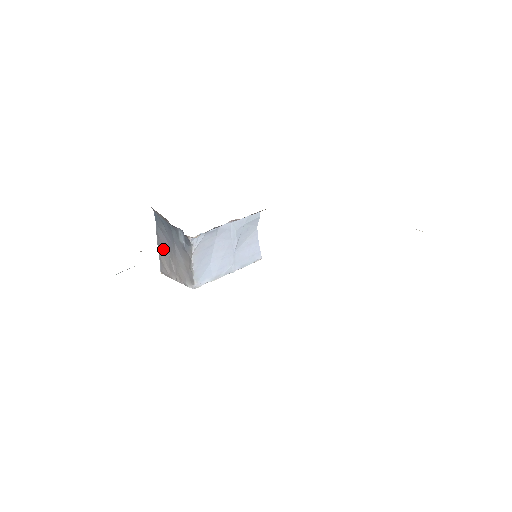
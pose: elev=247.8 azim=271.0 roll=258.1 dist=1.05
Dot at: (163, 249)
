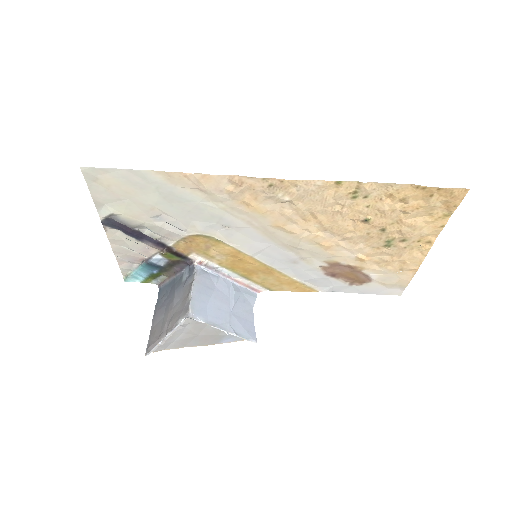
Dot at: (158, 319)
